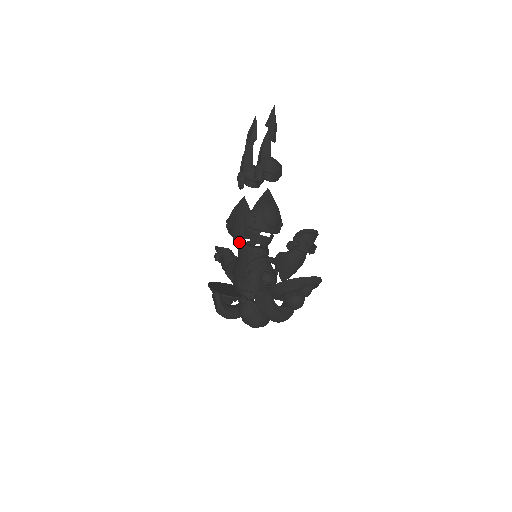
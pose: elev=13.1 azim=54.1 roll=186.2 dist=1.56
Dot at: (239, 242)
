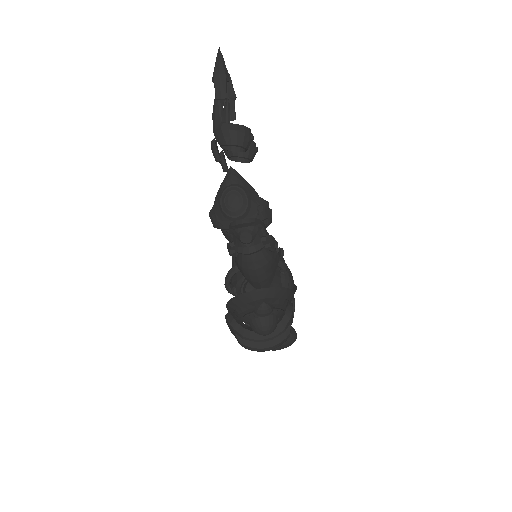
Dot at: occluded
